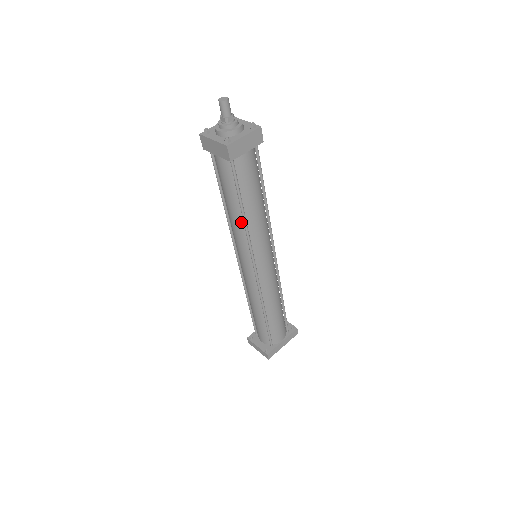
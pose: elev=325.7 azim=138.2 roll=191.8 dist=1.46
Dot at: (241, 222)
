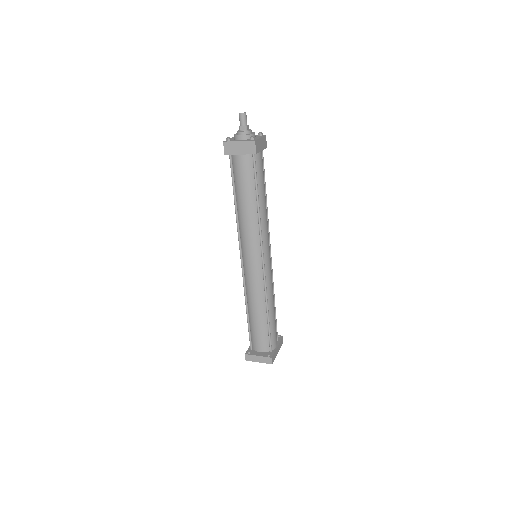
Dot at: (255, 214)
